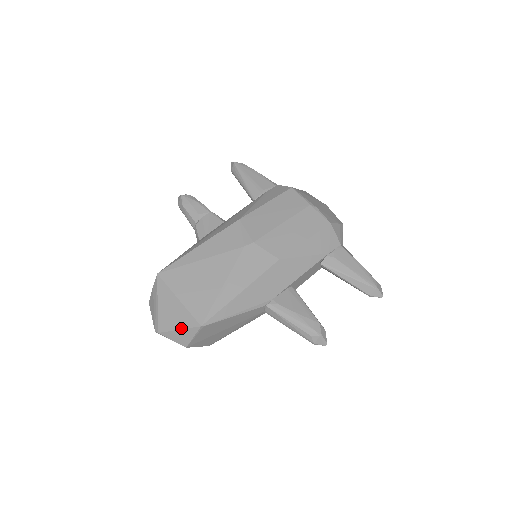
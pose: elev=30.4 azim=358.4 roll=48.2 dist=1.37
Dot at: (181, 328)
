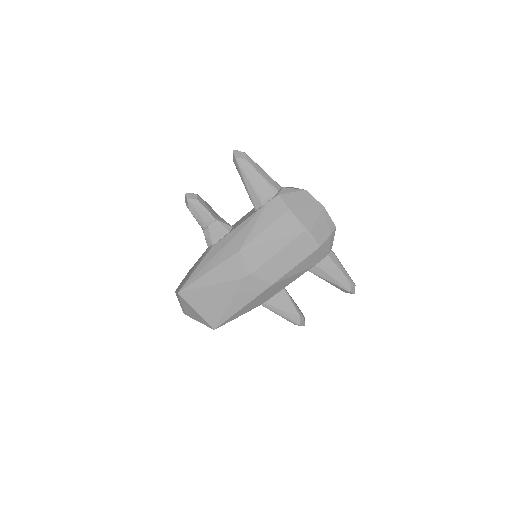
Dot at: occluded
